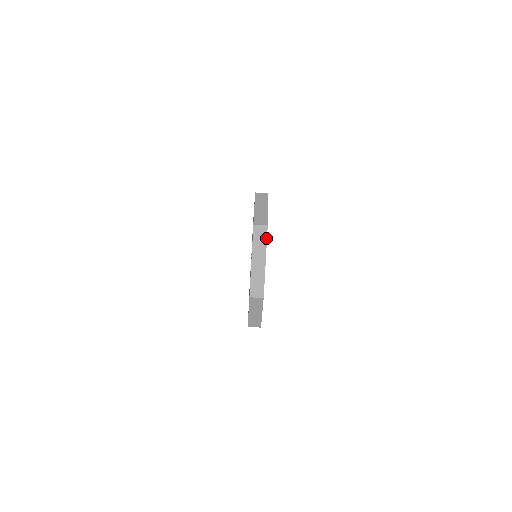
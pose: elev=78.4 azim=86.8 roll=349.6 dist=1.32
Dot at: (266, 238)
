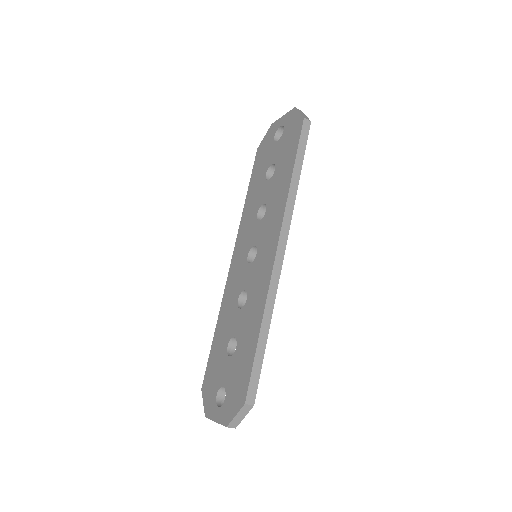
Dot at: occluded
